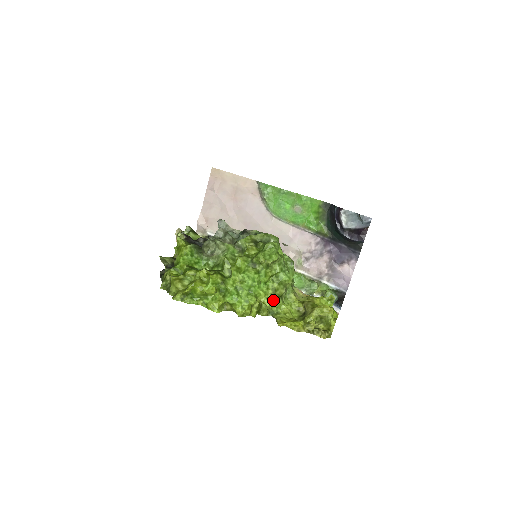
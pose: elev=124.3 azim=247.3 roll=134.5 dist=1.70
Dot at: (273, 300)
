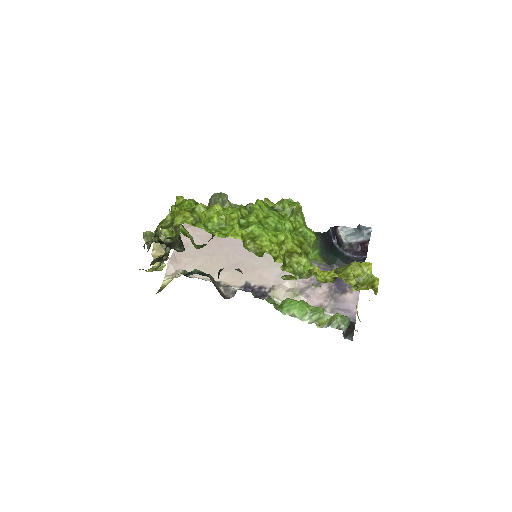
Dot at: (300, 253)
